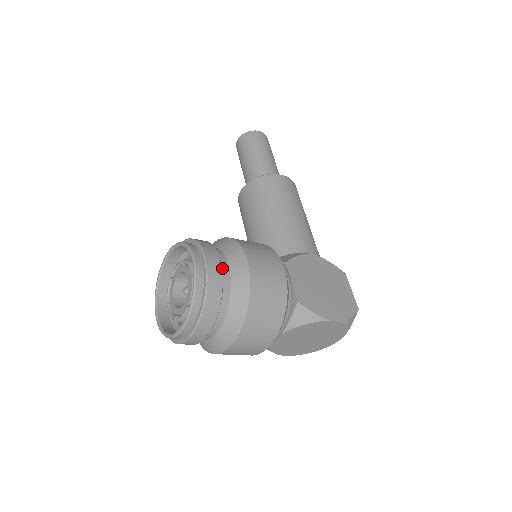
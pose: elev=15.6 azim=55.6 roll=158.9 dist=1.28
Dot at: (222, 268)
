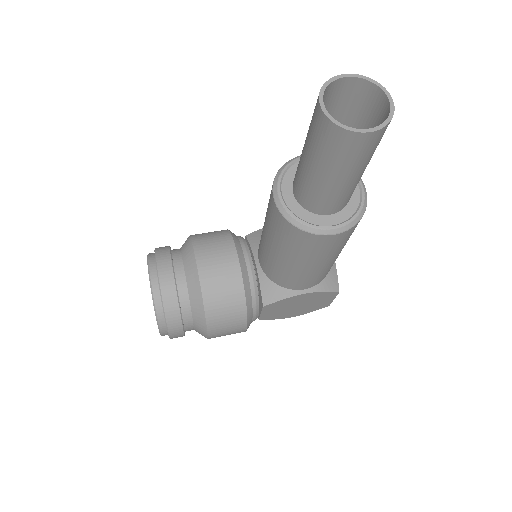
Dot at: (187, 330)
